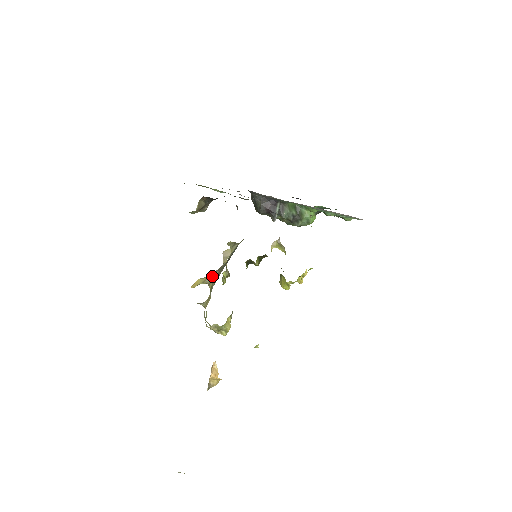
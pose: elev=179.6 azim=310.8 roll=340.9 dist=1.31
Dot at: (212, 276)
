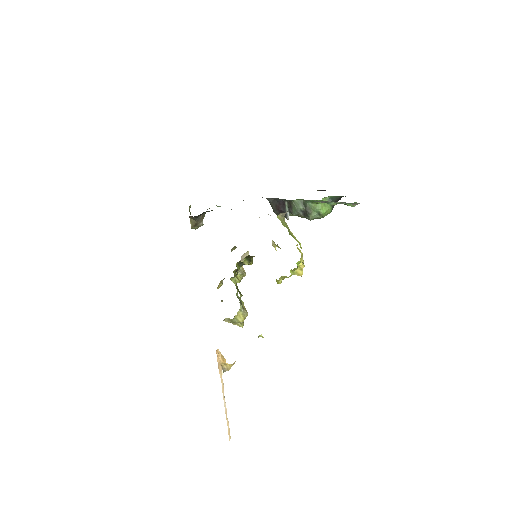
Dot at: occluded
